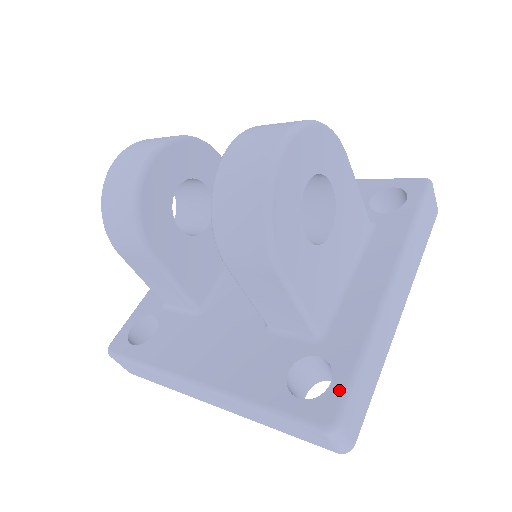
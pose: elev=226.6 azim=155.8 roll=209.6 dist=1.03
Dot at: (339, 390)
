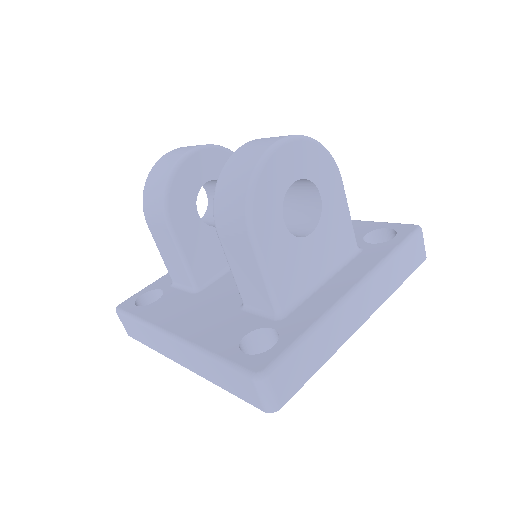
Dot at: (278, 351)
